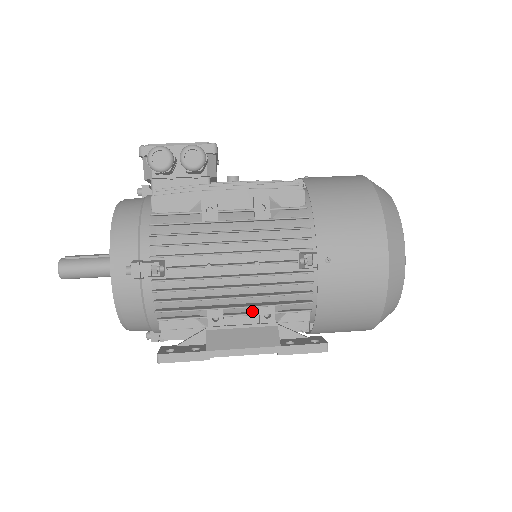
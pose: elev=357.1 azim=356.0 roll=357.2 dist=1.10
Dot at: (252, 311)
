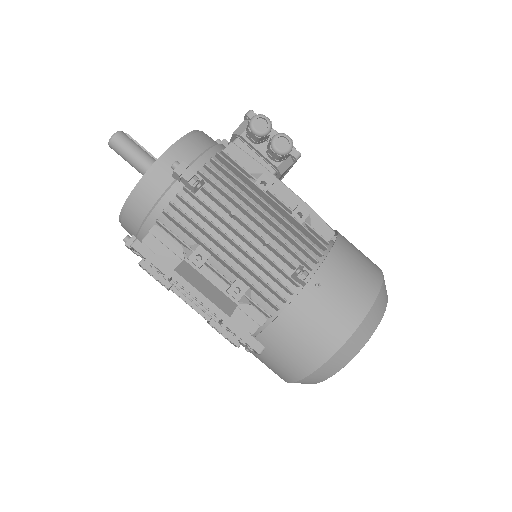
Dot at: (228, 279)
